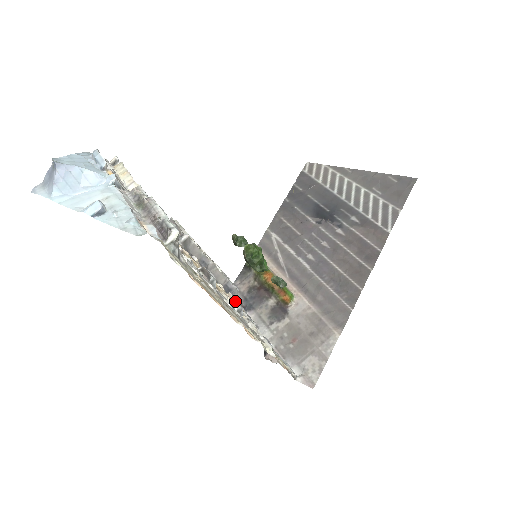
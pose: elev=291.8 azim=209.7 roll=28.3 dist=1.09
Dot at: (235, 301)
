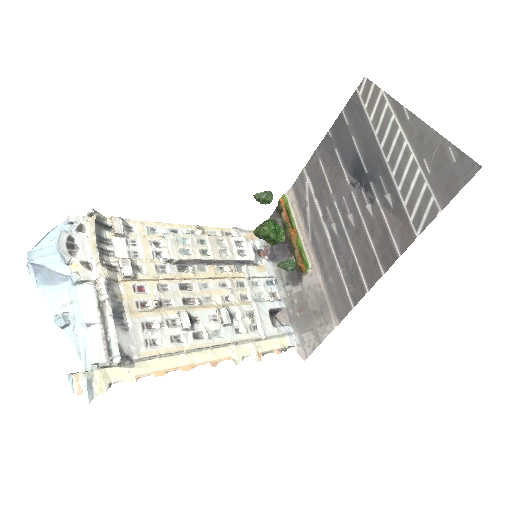
Dot at: (220, 321)
